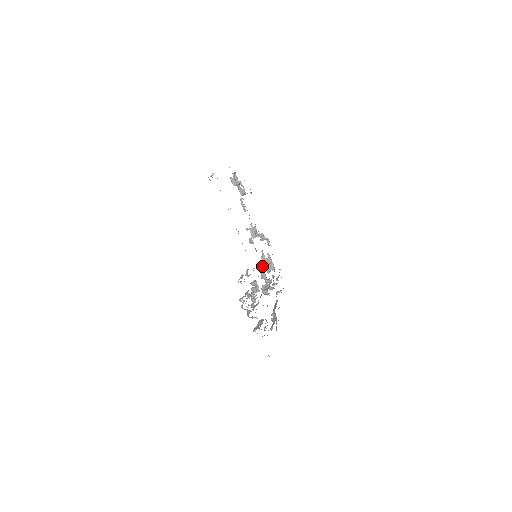
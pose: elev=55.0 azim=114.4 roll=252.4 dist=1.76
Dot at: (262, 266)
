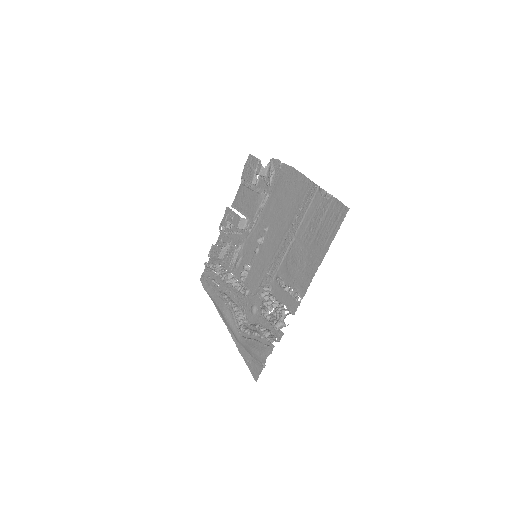
Dot at: (250, 265)
